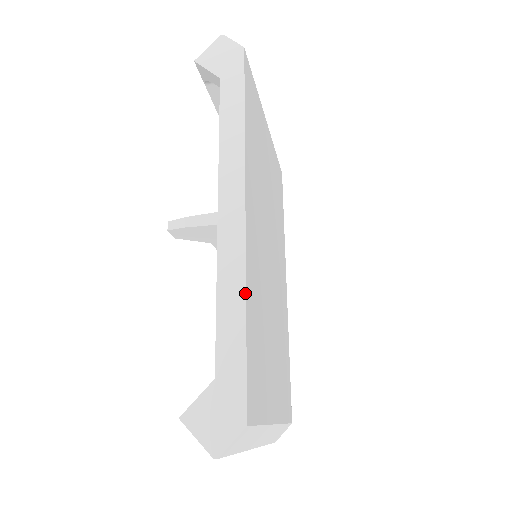
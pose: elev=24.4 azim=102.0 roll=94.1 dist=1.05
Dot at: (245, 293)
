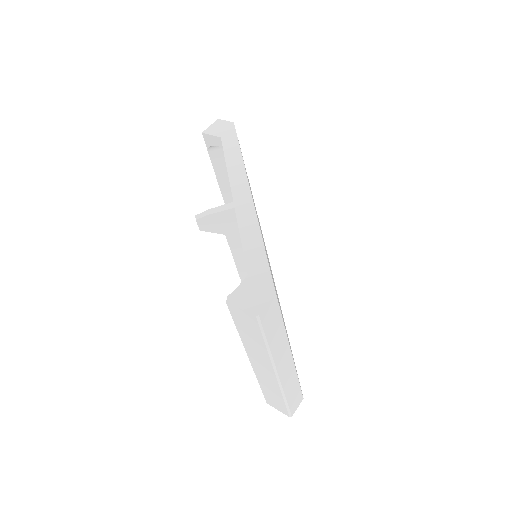
Dot at: (259, 229)
